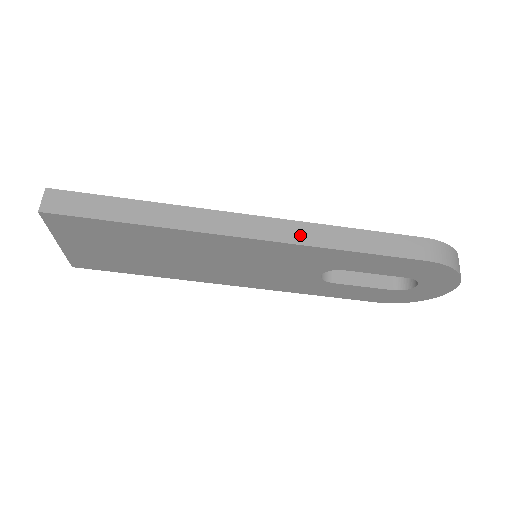
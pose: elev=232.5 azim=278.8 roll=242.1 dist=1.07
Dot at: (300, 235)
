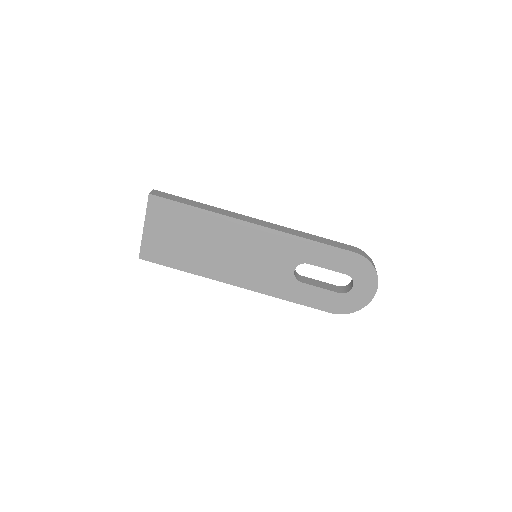
Dot at: (284, 230)
